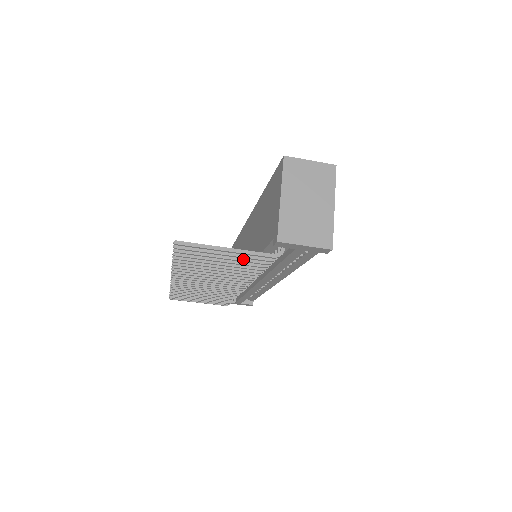
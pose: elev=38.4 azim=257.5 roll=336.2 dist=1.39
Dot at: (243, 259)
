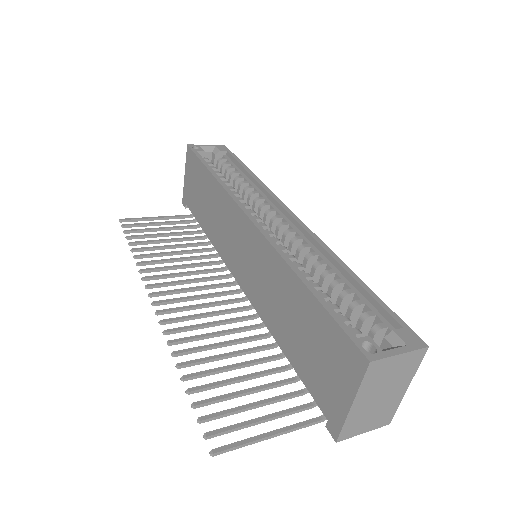
Dot at: (278, 401)
